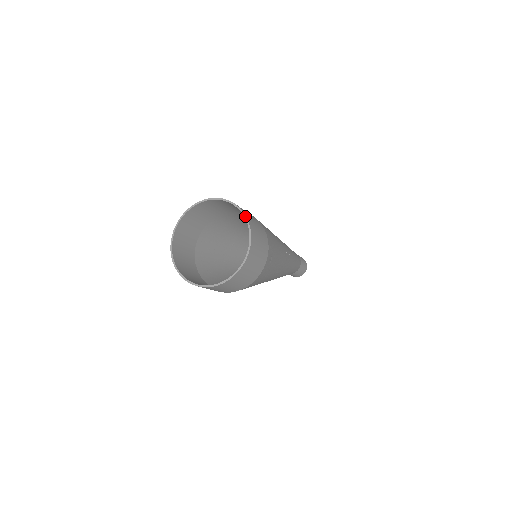
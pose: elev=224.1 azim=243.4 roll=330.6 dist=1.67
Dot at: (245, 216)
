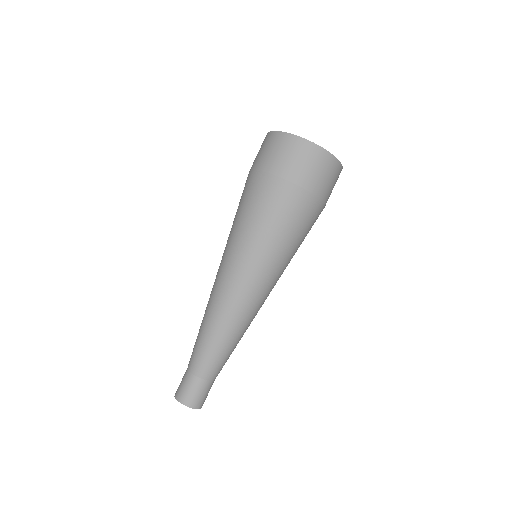
Dot at: occluded
